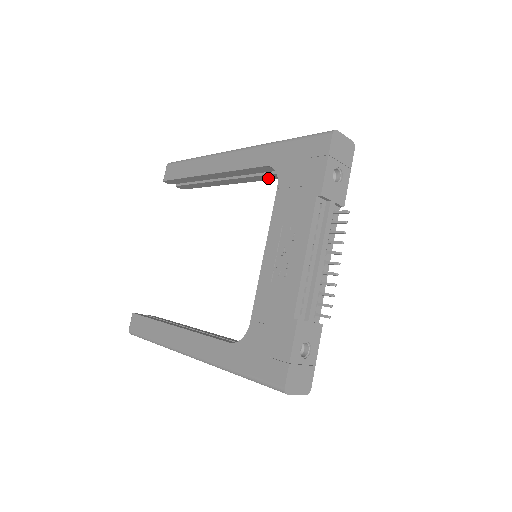
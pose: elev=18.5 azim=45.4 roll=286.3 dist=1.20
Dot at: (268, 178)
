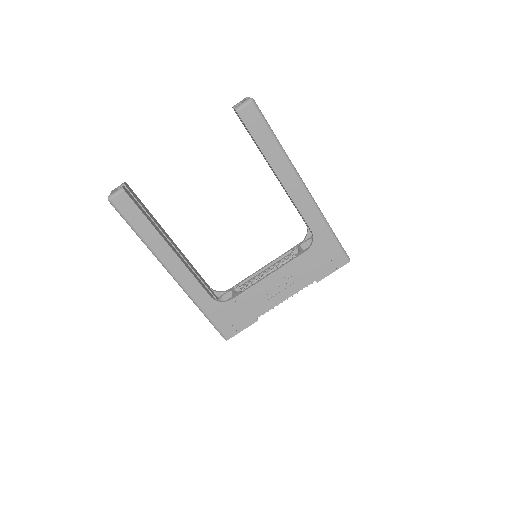
Dot at: occluded
